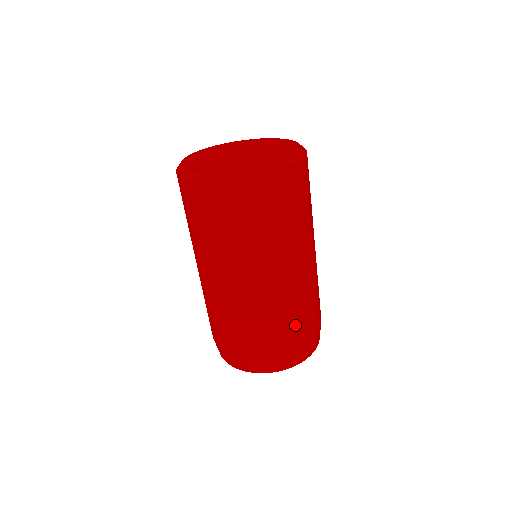
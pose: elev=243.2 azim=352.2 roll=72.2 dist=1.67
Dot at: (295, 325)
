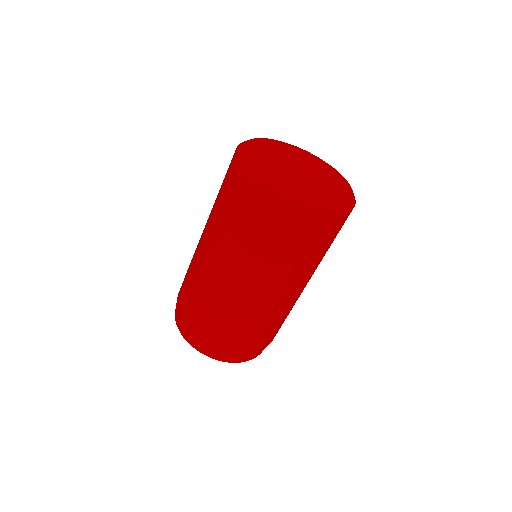
Dot at: (235, 331)
